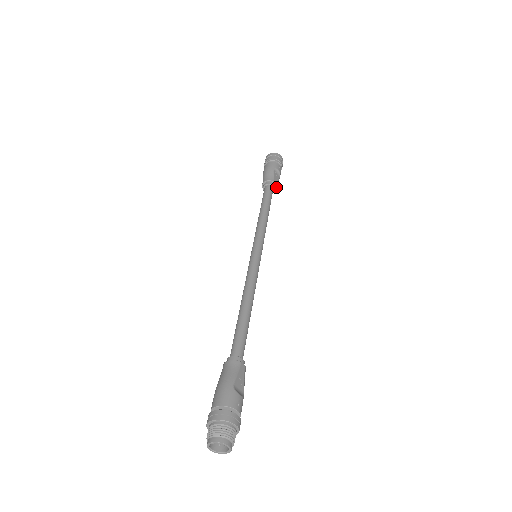
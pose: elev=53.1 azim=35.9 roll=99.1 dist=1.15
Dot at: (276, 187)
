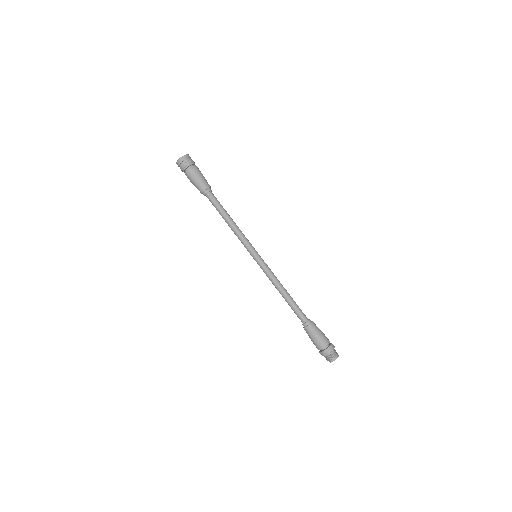
Dot at: occluded
